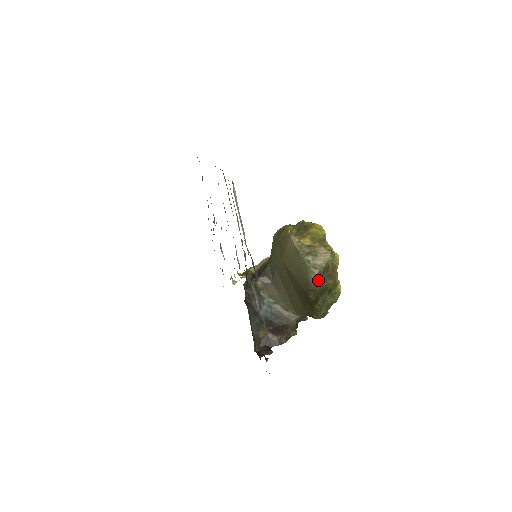
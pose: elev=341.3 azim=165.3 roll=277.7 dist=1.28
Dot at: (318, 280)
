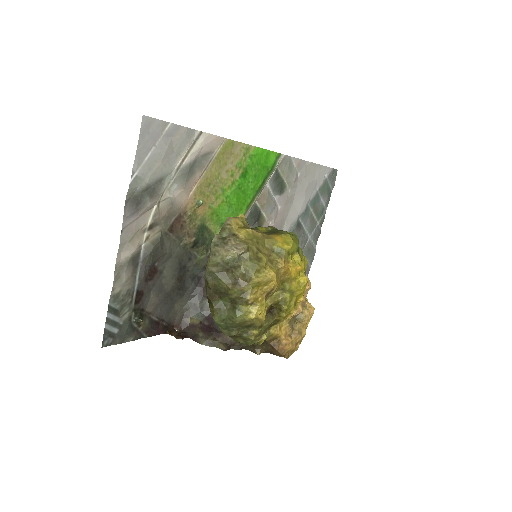
Dot at: (214, 271)
